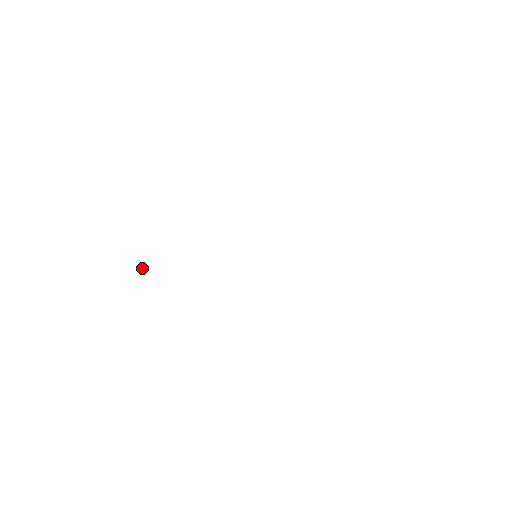
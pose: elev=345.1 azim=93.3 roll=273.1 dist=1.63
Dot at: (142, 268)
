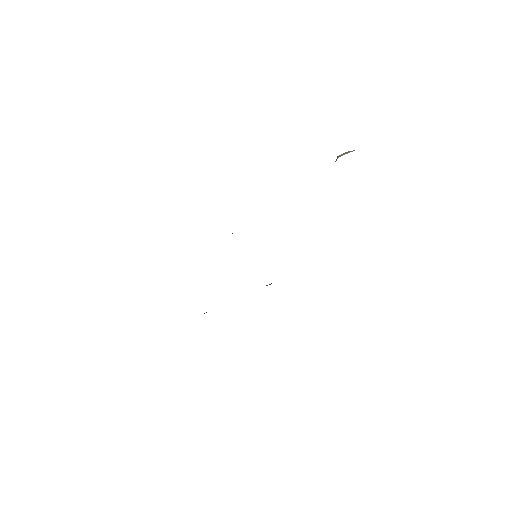
Dot at: occluded
